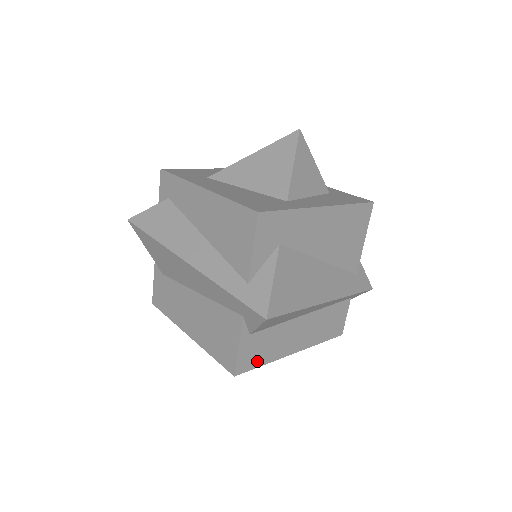
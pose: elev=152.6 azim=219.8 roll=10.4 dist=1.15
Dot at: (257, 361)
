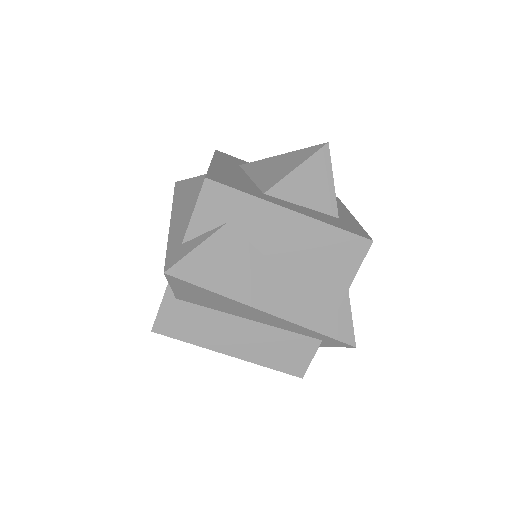
Dot at: (181, 333)
